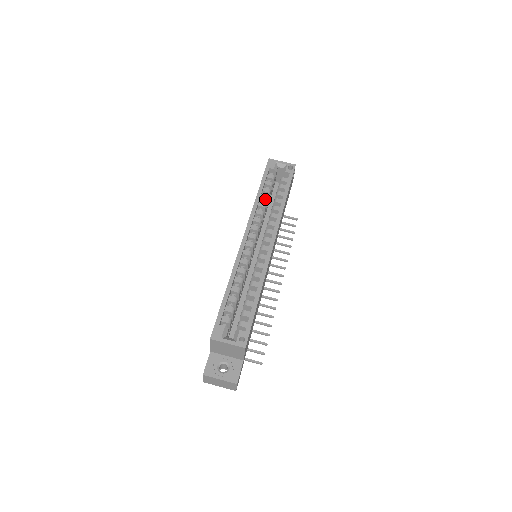
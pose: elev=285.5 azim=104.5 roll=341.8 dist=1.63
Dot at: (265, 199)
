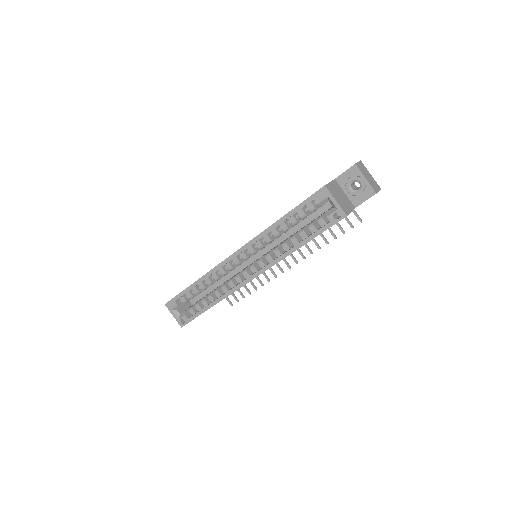
Dot at: (283, 229)
